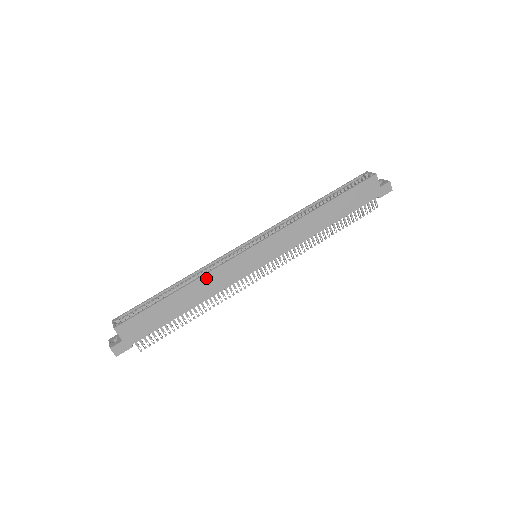
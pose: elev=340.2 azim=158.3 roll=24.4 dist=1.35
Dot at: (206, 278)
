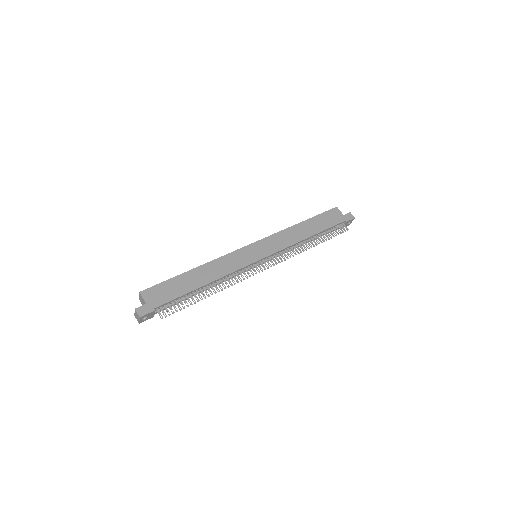
Dot at: (216, 262)
